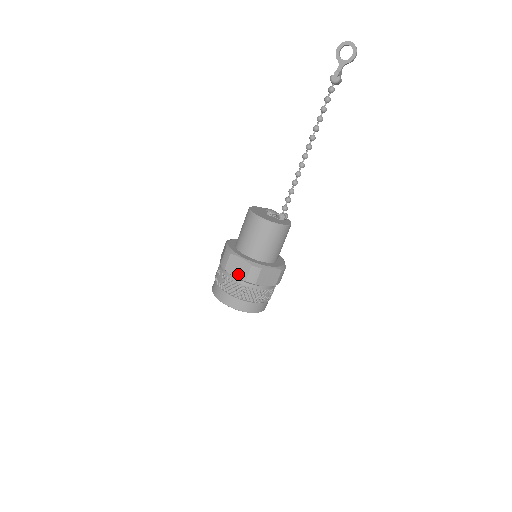
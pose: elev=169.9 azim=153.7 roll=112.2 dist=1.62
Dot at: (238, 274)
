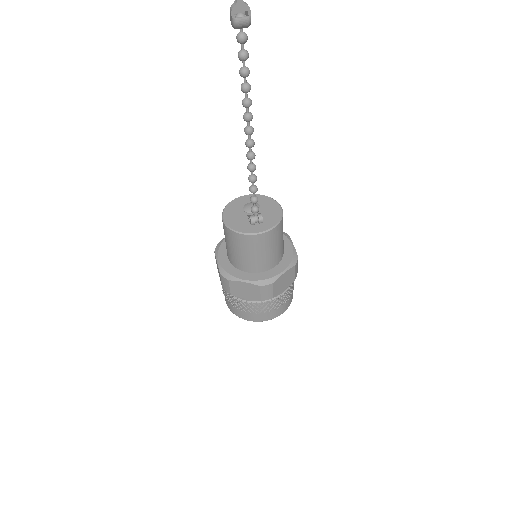
Dot at: occluded
